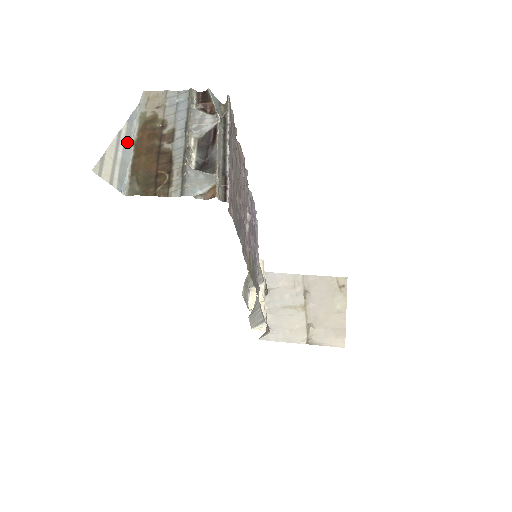
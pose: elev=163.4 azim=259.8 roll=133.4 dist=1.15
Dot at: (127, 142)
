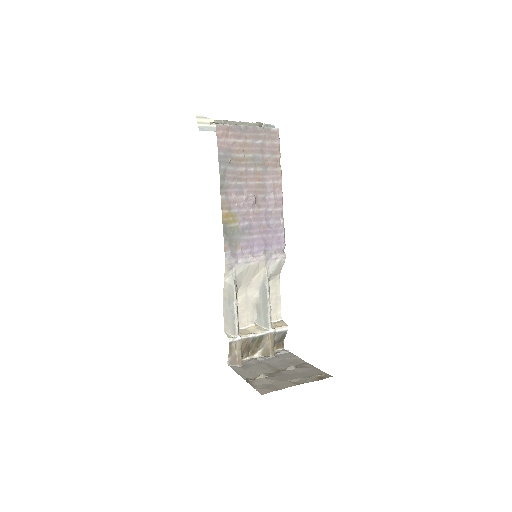
Dot at: occluded
